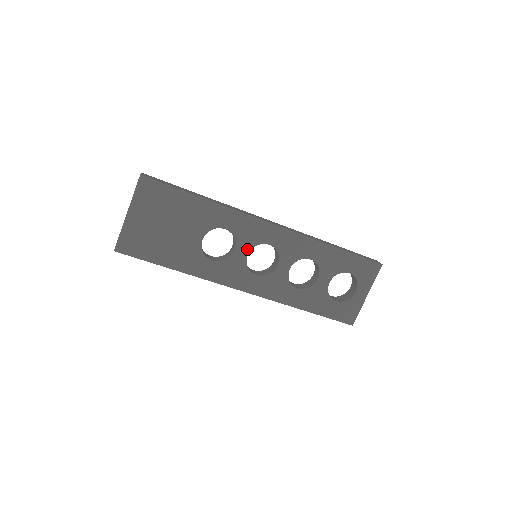
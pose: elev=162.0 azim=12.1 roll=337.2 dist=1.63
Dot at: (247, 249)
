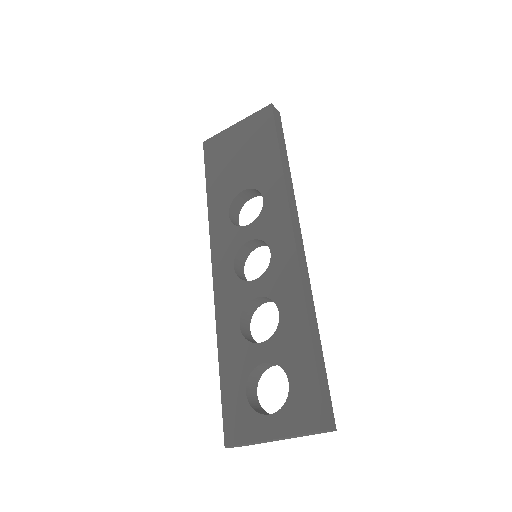
Dot at: (255, 235)
